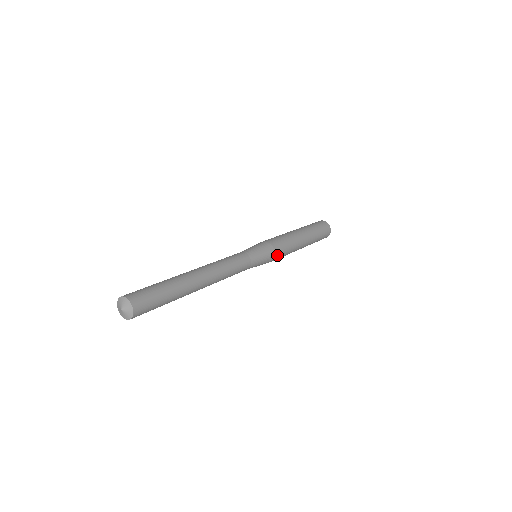
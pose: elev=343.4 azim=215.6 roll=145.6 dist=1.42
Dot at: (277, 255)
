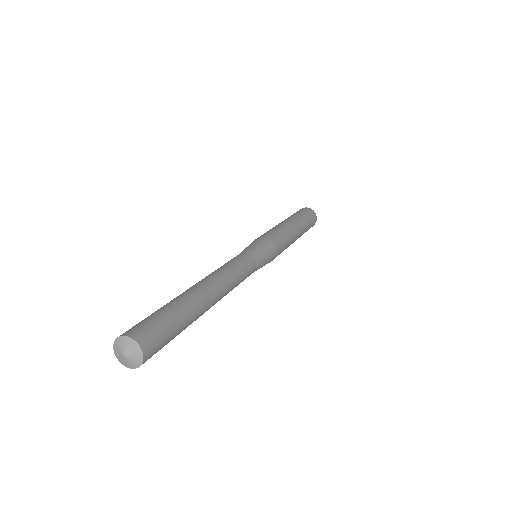
Dot at: (275, 257)
